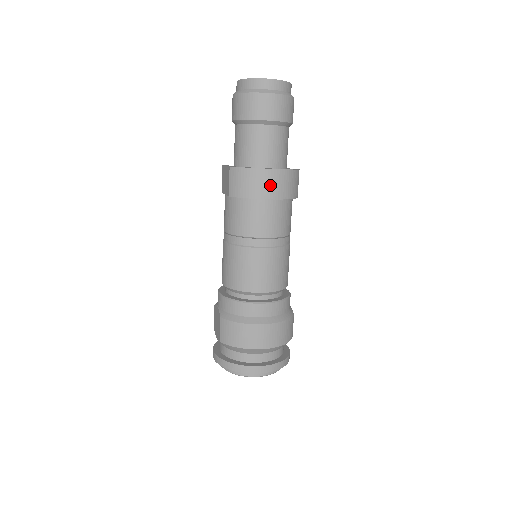
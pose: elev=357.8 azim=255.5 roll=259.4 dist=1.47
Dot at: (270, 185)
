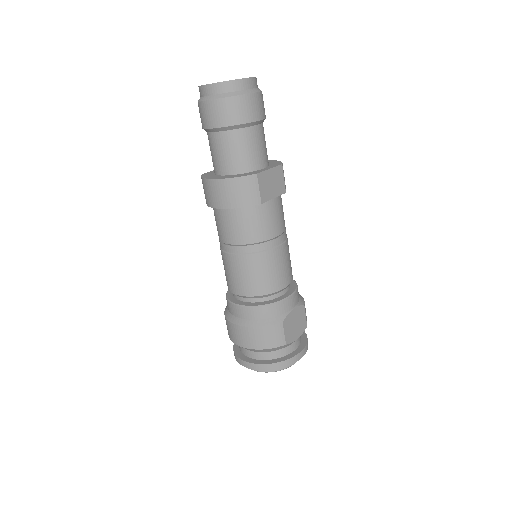
Dot at: (216, 195)
